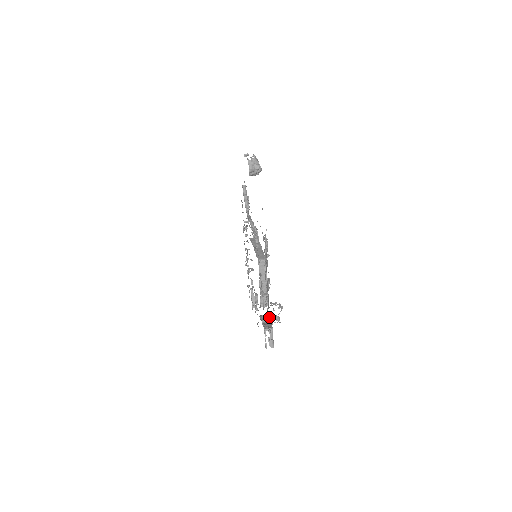
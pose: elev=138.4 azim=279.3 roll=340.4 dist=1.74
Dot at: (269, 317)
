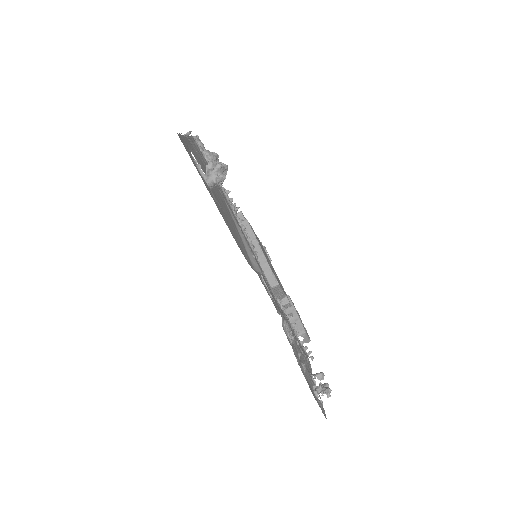
Dot at: (302, 343)
